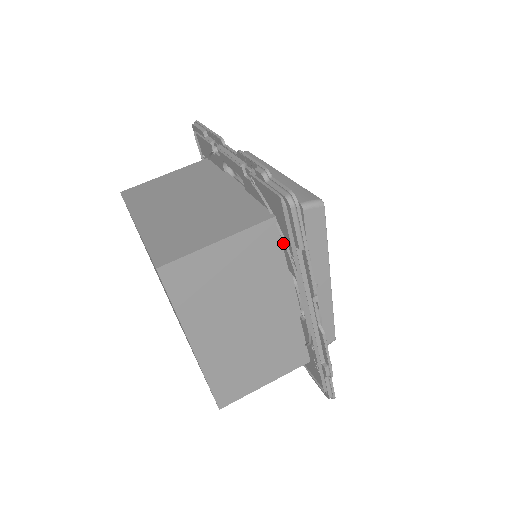
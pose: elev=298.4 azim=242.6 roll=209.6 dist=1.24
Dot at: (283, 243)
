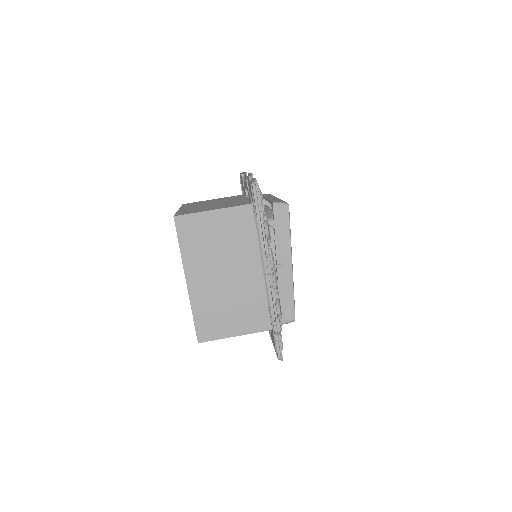
Dot at: occluded
